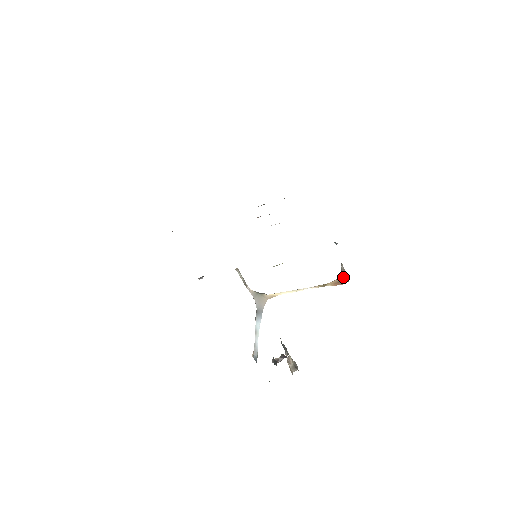
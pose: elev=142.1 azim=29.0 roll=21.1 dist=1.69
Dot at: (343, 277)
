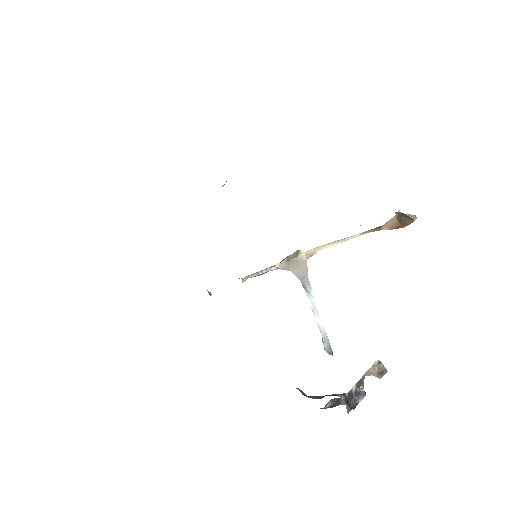
Dot at: (403, 219)
